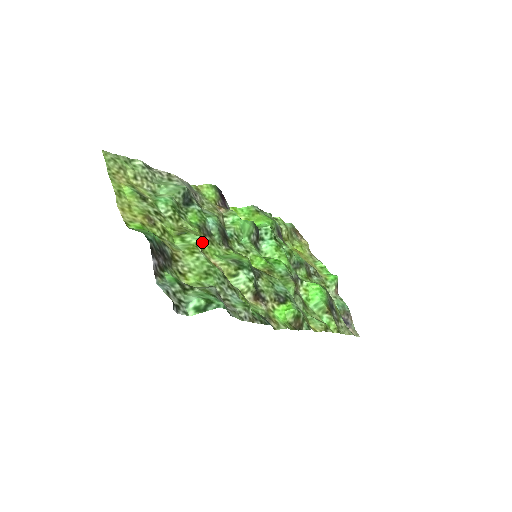
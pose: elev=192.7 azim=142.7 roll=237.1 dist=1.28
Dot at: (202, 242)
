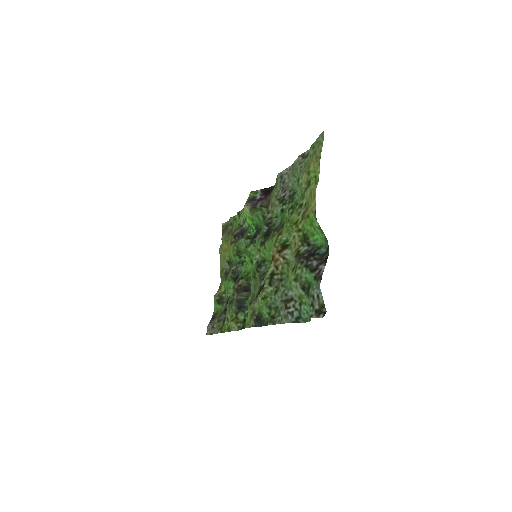
Dot at: (278, 236)
